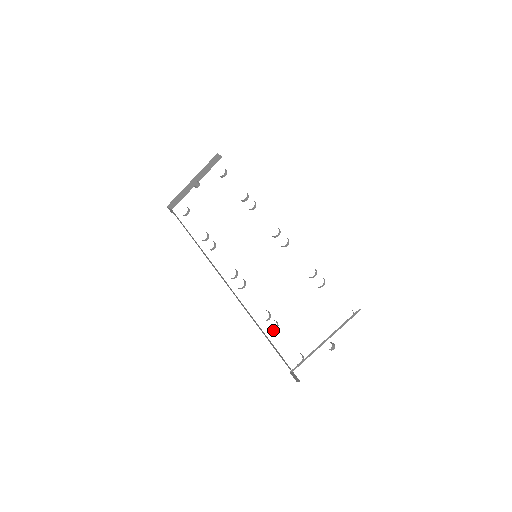
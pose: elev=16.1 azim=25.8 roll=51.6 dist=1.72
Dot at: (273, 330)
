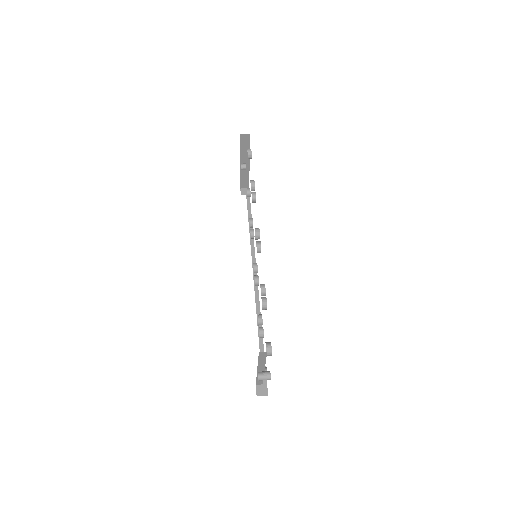
Dot at: (259, 337)
